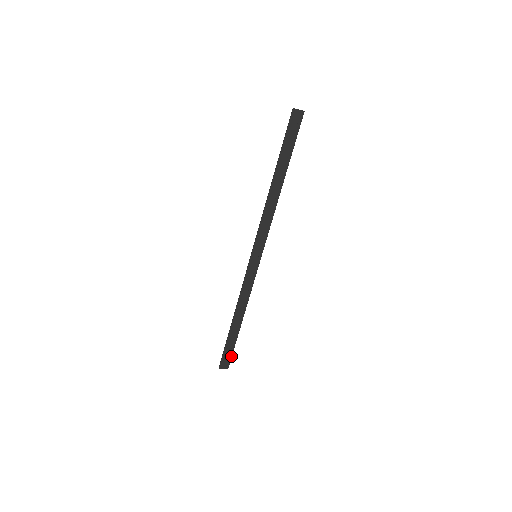
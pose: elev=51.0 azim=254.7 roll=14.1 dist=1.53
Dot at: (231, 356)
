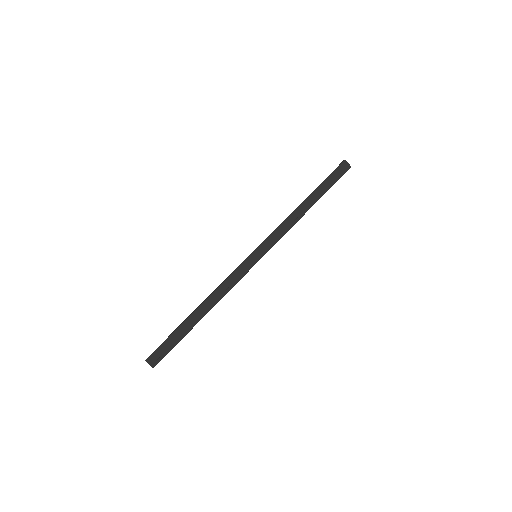
Dot at: (167, 352)
